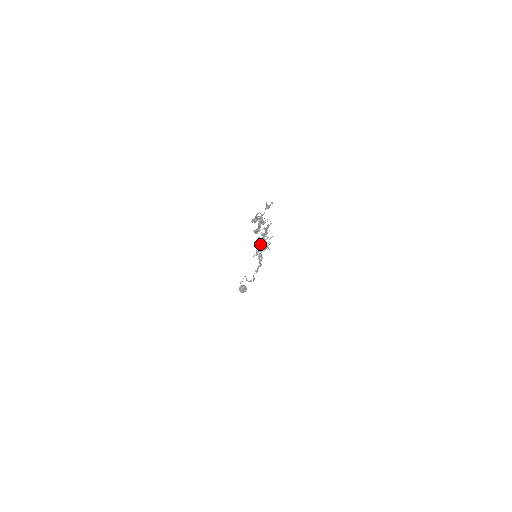
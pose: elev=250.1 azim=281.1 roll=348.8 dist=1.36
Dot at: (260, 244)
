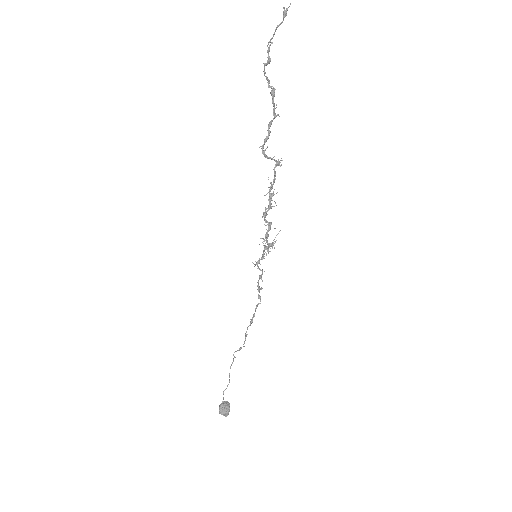
Dot at: (264, 216)
